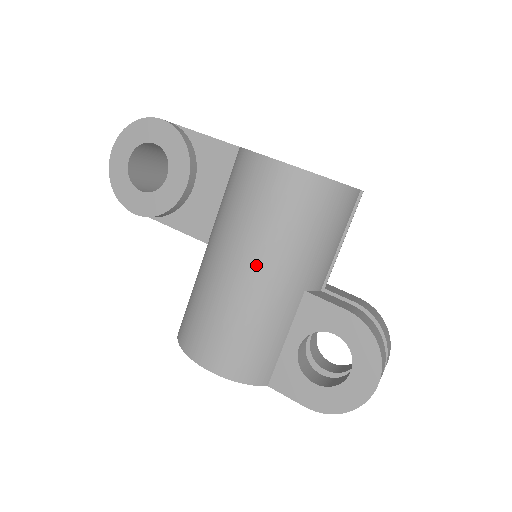
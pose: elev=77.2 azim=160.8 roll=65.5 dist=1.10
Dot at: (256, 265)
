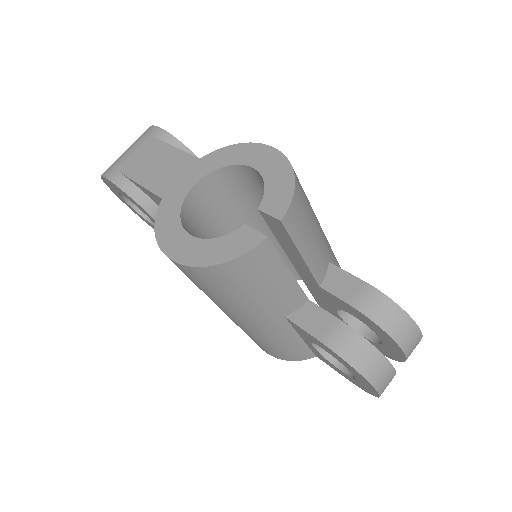
Dot at: (229, 314)
